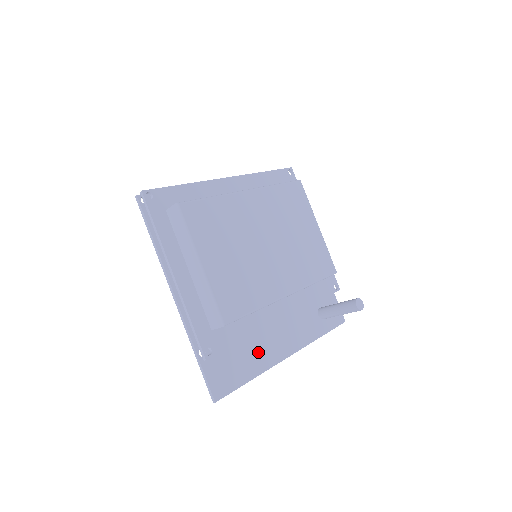
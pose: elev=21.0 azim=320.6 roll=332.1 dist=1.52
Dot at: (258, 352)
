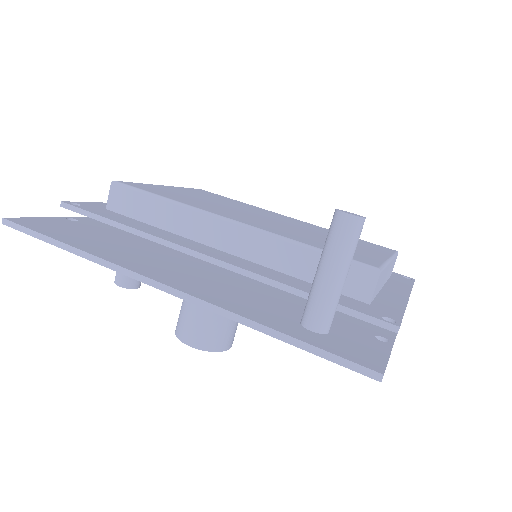
Dot at: (123, 253)
